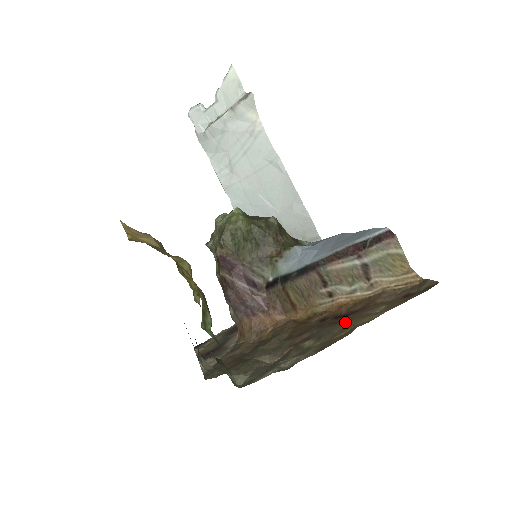
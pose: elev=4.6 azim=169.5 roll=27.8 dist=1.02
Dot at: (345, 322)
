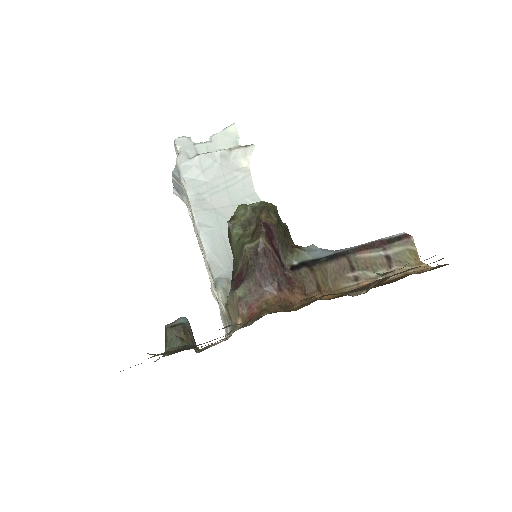
Dot at: occluded
